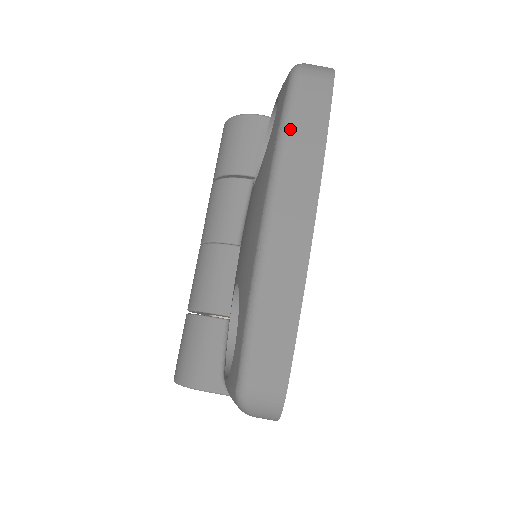
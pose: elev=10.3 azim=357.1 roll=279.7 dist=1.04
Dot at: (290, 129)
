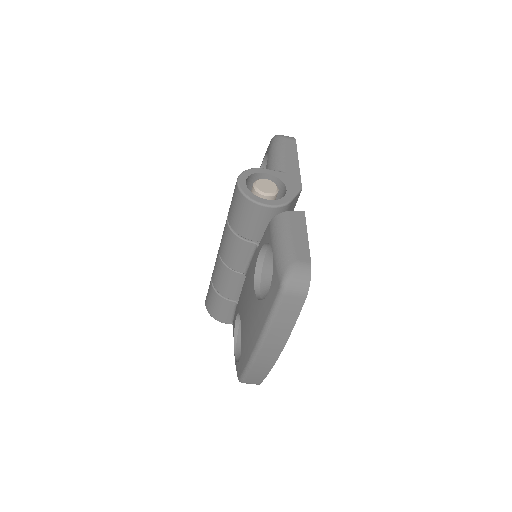
Dot at: (274, 323)
